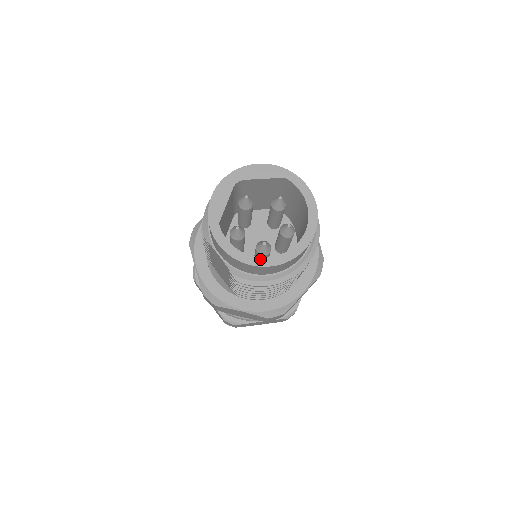
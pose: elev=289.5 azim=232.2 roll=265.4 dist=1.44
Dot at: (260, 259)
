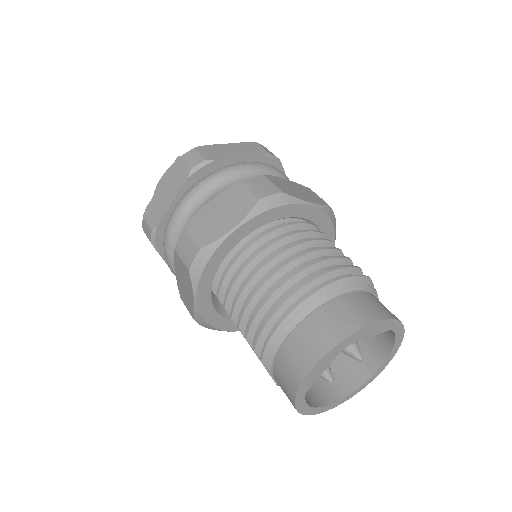
Dot at: (327, 407)
